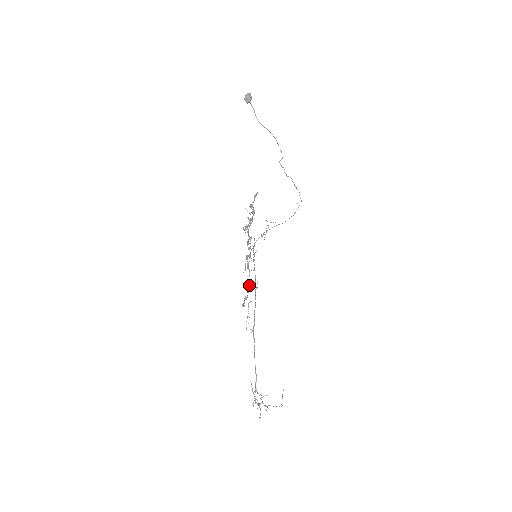
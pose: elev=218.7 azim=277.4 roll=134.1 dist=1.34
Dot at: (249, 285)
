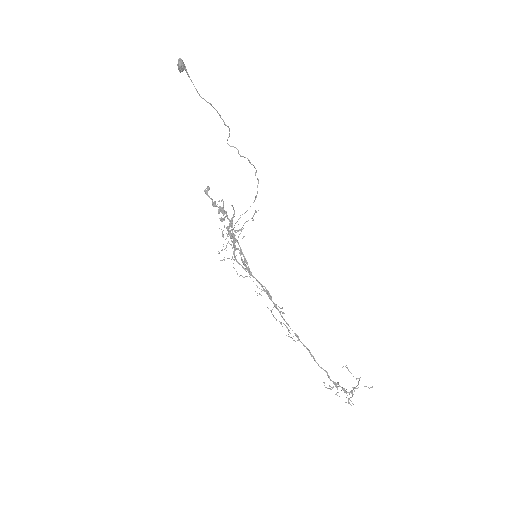
Dot at: (267, 290)
